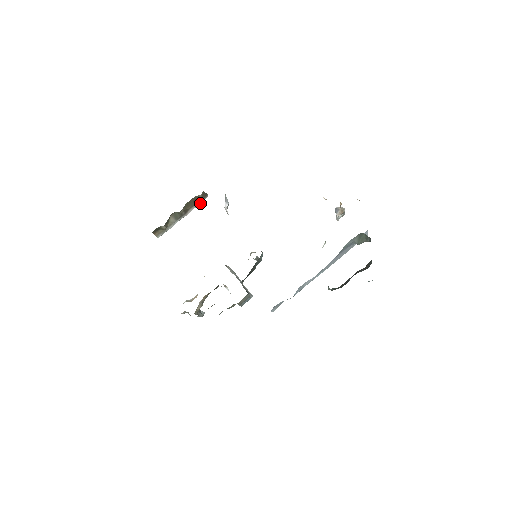
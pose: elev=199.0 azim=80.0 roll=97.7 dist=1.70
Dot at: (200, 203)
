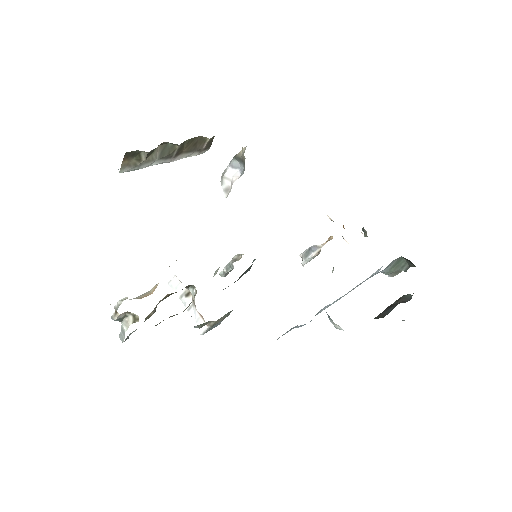
Dot at: (193, 155)
